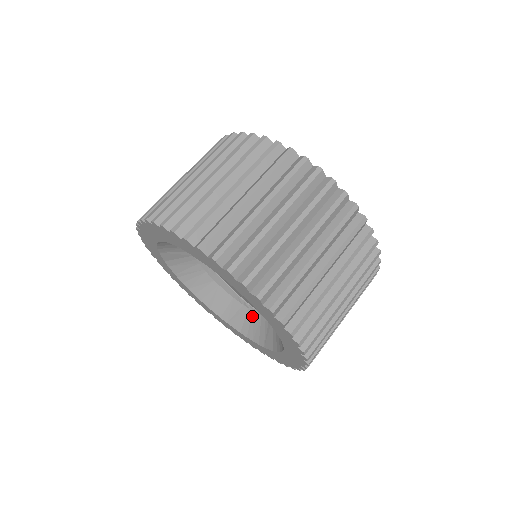
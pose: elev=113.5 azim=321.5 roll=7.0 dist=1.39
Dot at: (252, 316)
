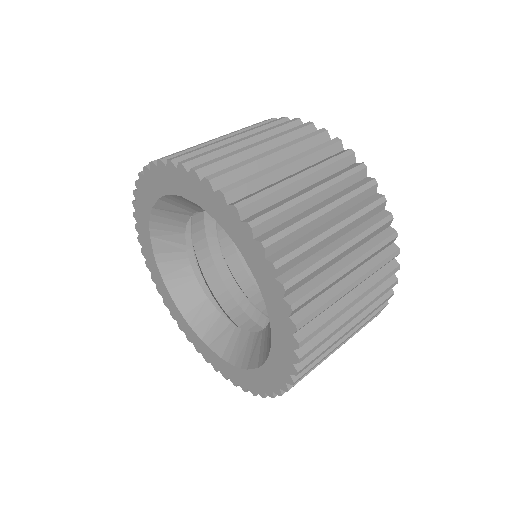
Dot at: (239, 335)
